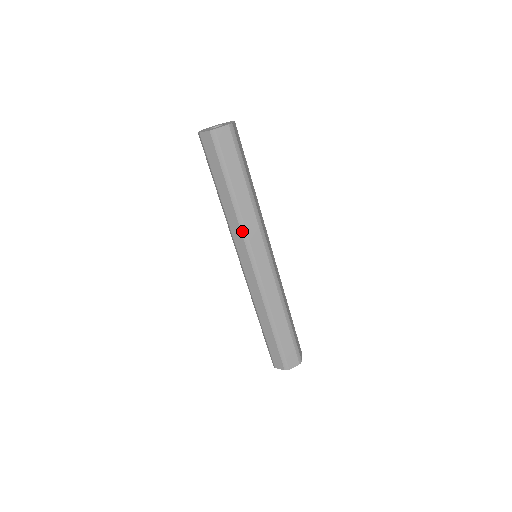
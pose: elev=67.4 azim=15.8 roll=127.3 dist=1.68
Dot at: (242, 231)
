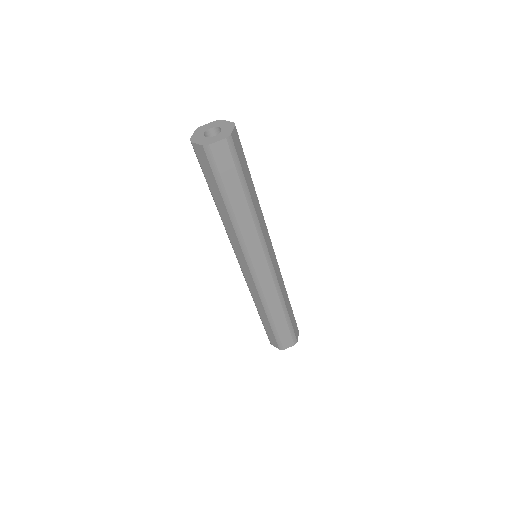
Dot at: (240, 242)
